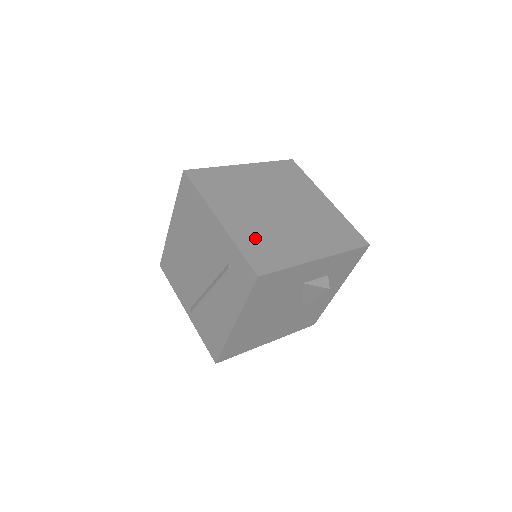
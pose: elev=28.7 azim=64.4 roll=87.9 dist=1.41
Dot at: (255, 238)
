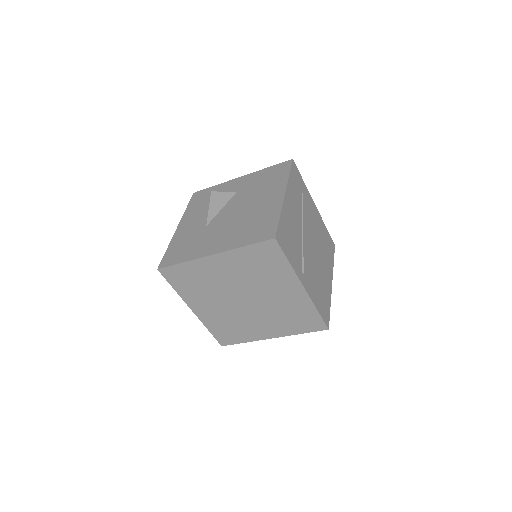
Dot at: (221, 324)
